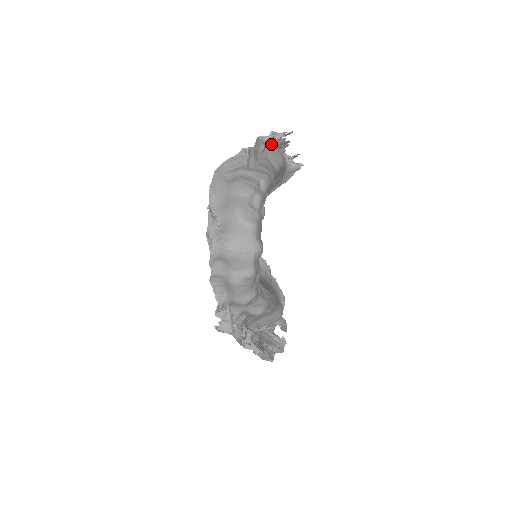
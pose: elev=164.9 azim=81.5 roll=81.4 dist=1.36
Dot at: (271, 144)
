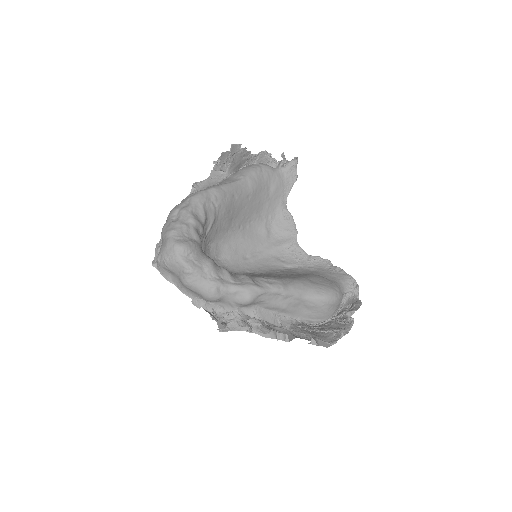
Dot at: occluded
